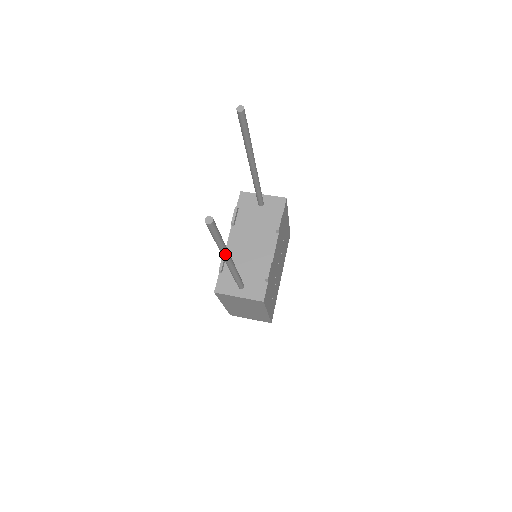
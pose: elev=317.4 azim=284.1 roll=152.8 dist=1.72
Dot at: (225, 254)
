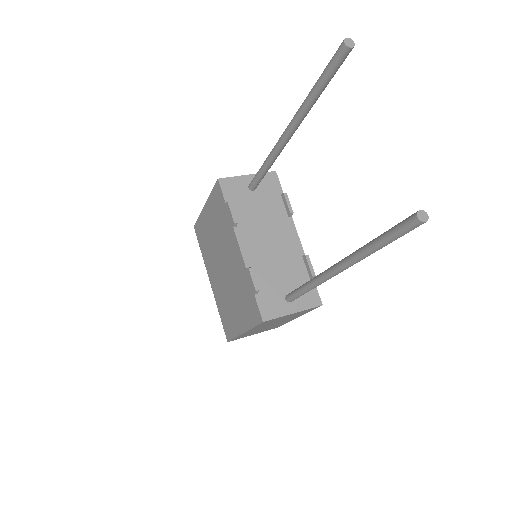
Dot at: (358, 261)
